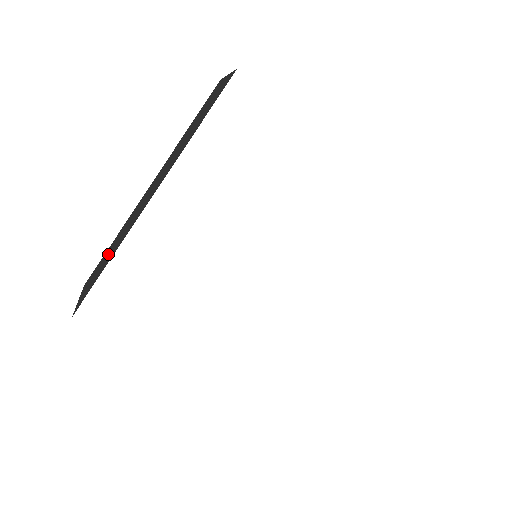
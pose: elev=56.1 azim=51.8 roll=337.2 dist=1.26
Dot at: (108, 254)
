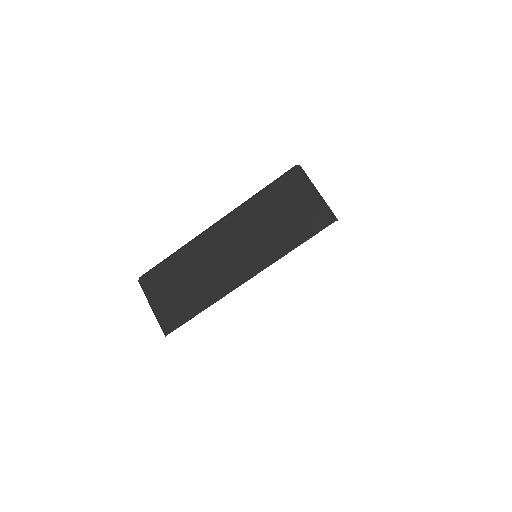
Dot at: (183, 283)
